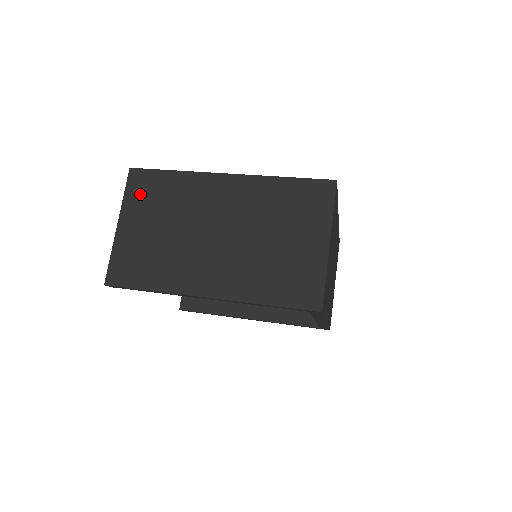
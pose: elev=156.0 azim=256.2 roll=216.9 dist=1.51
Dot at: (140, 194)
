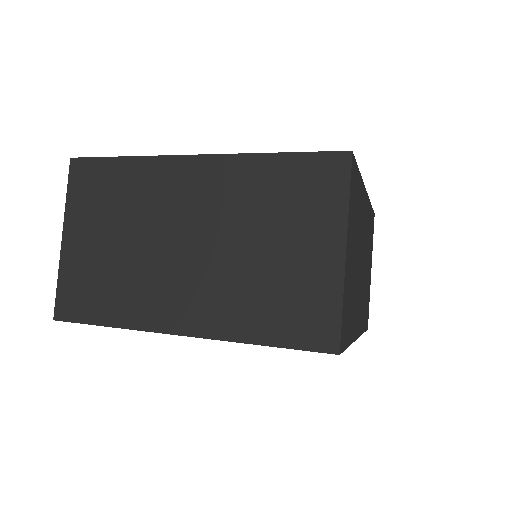
Dot at: (86, 194)
